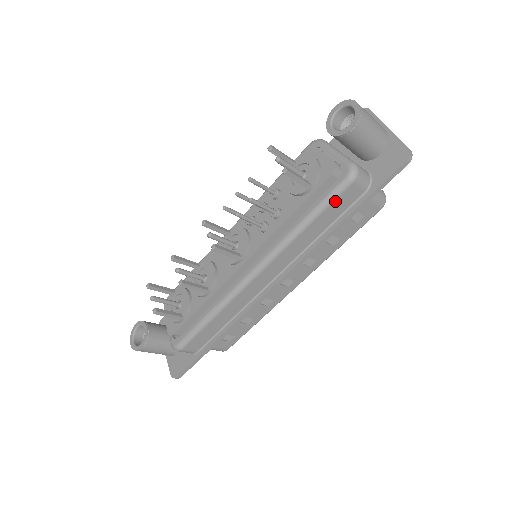
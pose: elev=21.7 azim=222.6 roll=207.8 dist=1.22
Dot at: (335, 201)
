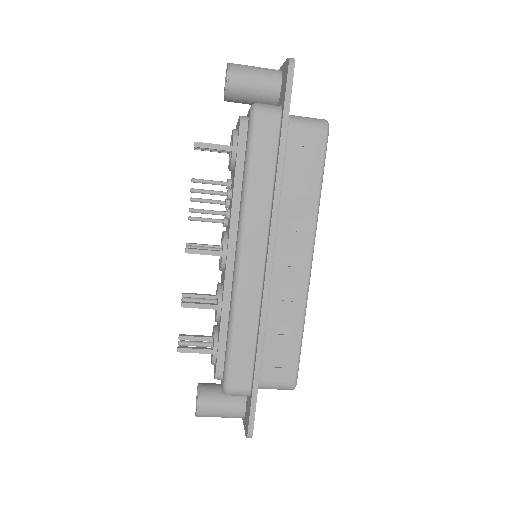
Dot at: (256, 142)
